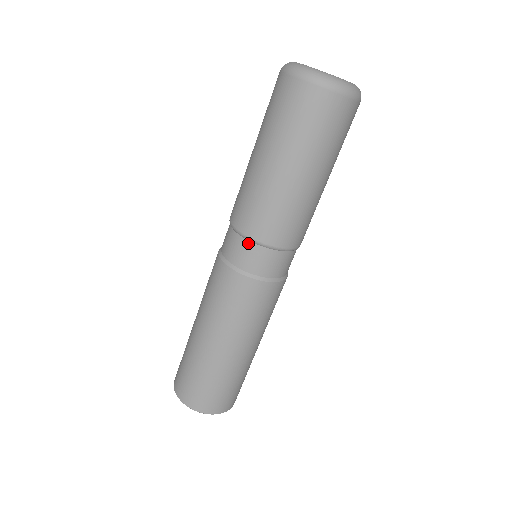
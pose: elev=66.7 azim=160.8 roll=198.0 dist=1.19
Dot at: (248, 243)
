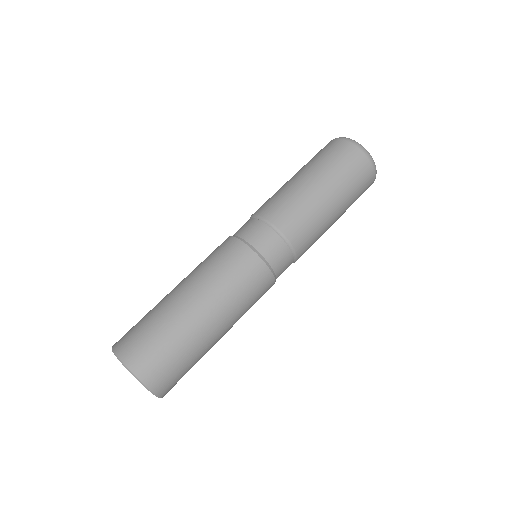
Dot at: (278, 237)
